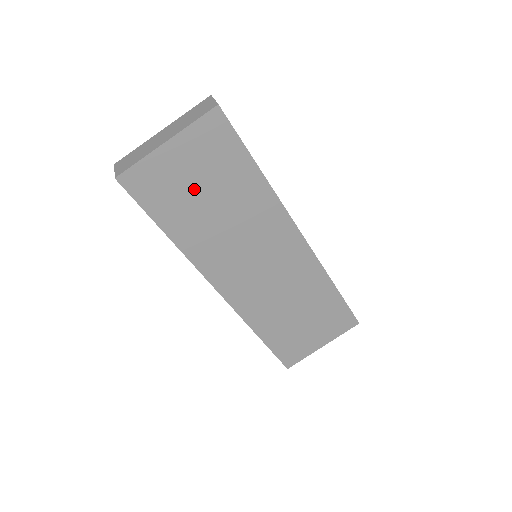
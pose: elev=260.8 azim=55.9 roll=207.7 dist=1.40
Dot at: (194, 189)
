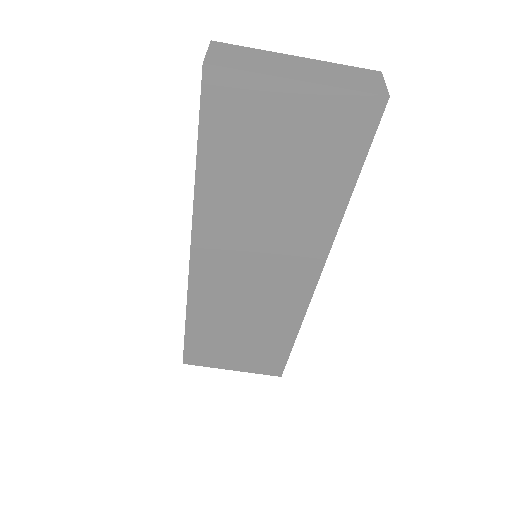
Dot at: (272, 153)
